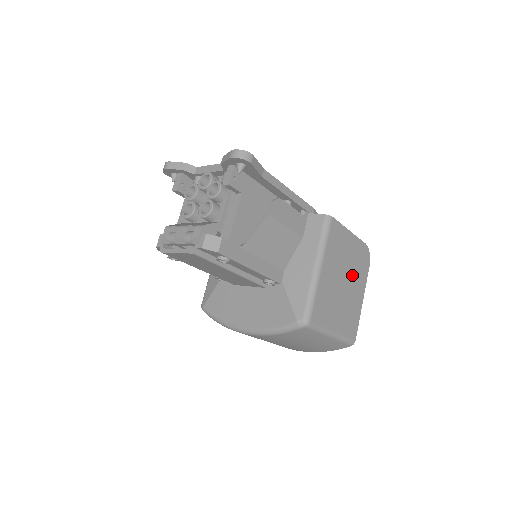
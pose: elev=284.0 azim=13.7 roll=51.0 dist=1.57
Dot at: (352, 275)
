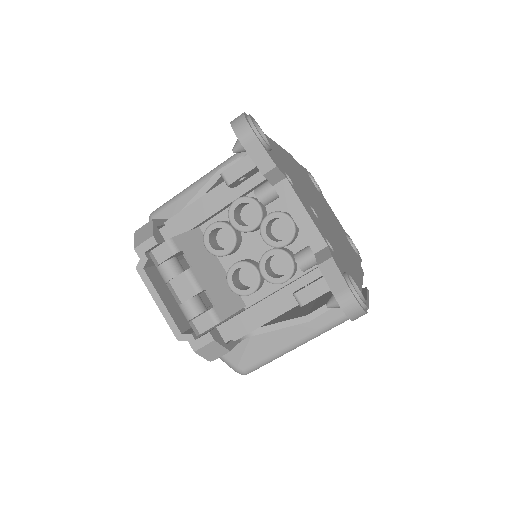
Dot at: occluded
